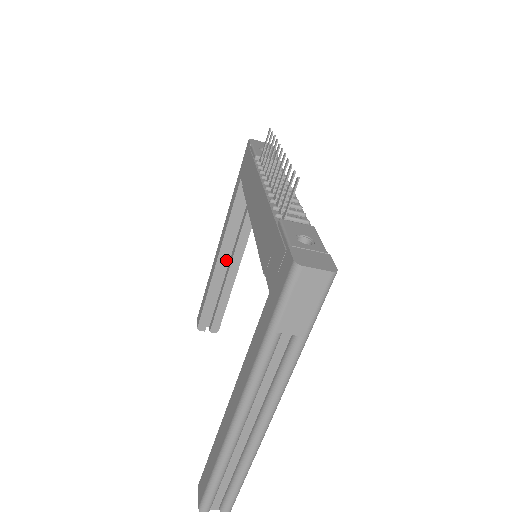
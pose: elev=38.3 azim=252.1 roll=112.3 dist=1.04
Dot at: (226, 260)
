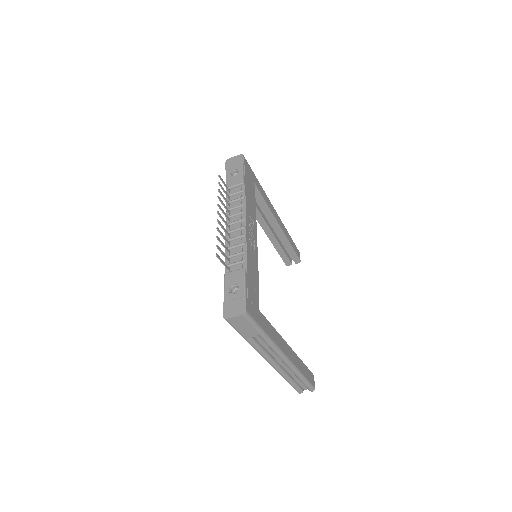
Dot at: (269, 228)
